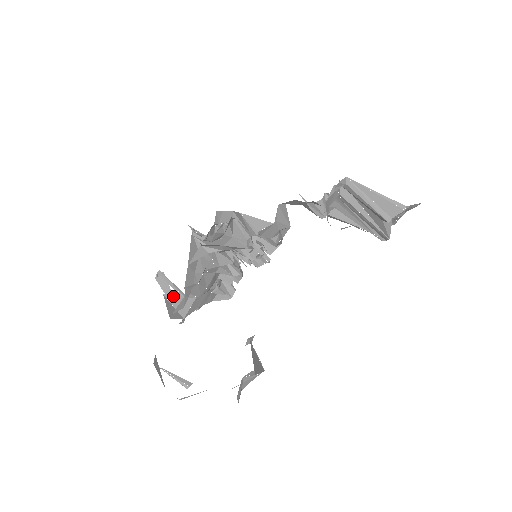
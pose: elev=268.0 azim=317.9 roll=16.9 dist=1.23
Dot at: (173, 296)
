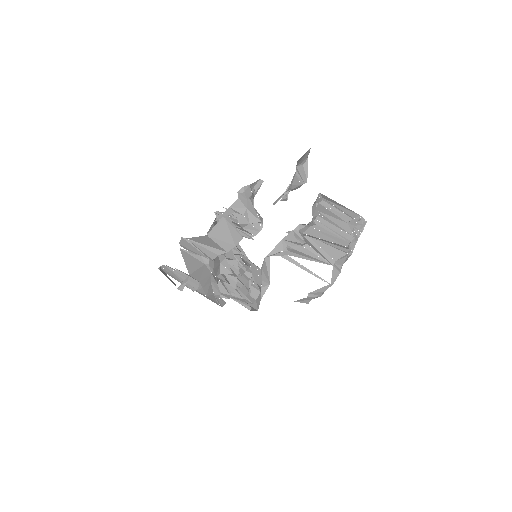
Dot at: (186, 254)
